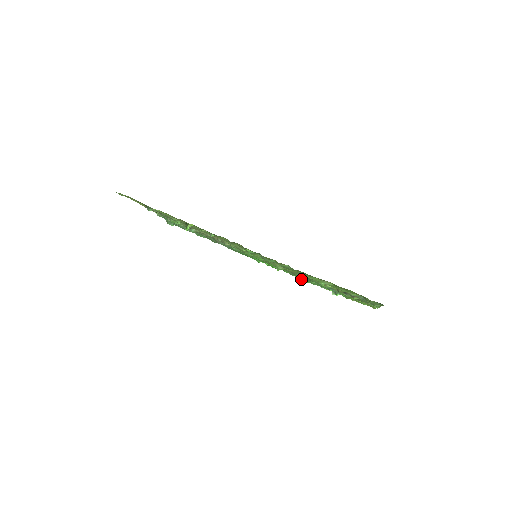
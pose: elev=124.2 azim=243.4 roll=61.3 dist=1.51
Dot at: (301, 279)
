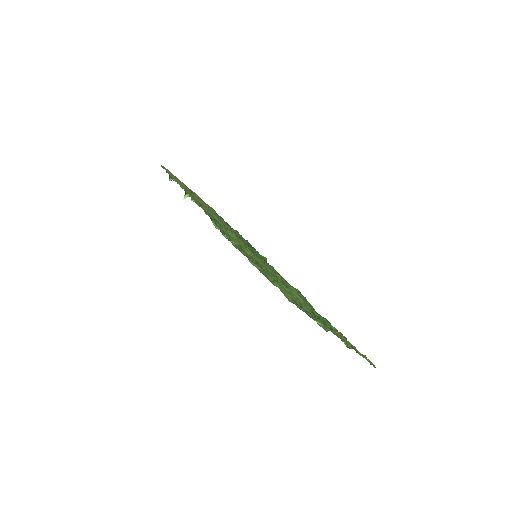
Dot at: occluded
